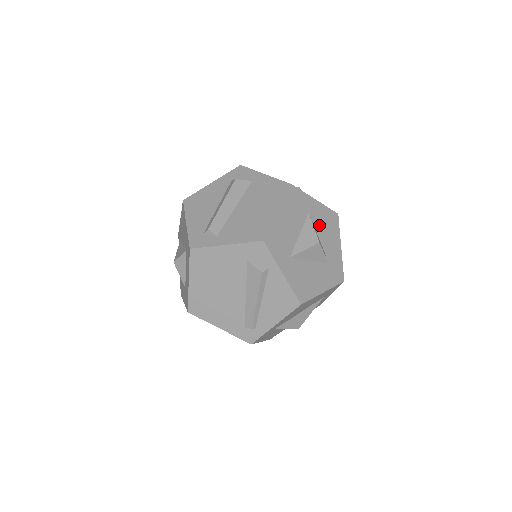
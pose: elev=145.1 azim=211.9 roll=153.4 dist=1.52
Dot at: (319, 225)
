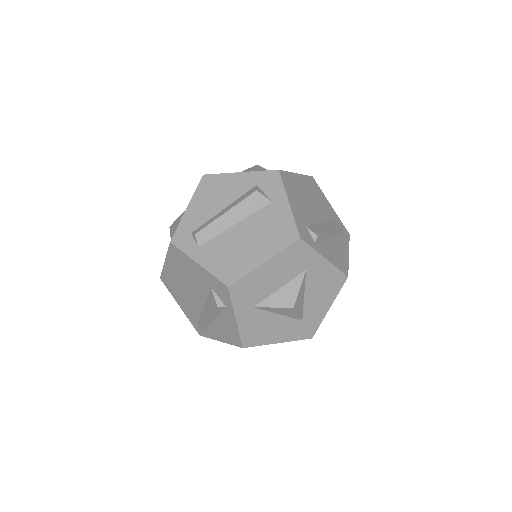
Dot at: (313, 283)
